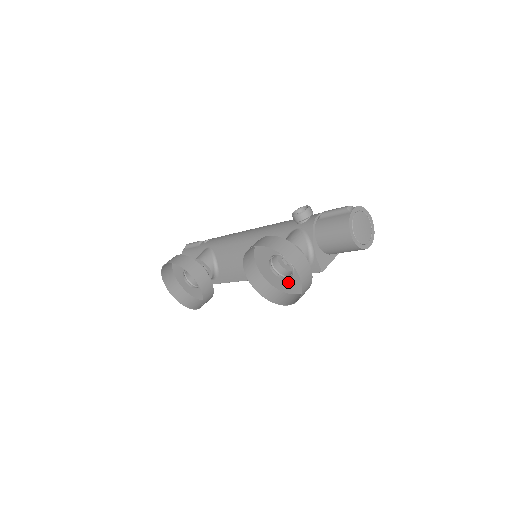
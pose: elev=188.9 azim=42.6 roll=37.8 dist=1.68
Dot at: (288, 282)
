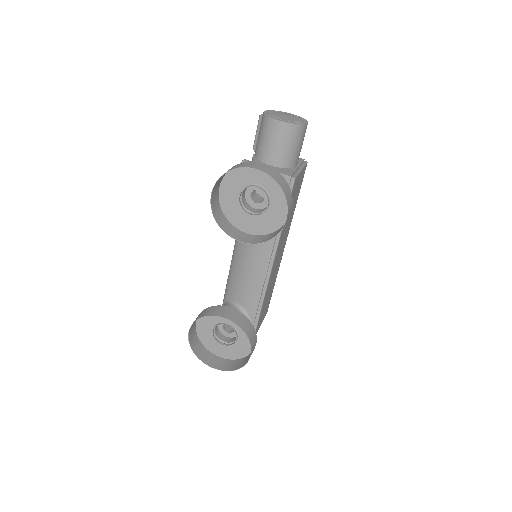
Dot at: (274, 209)
